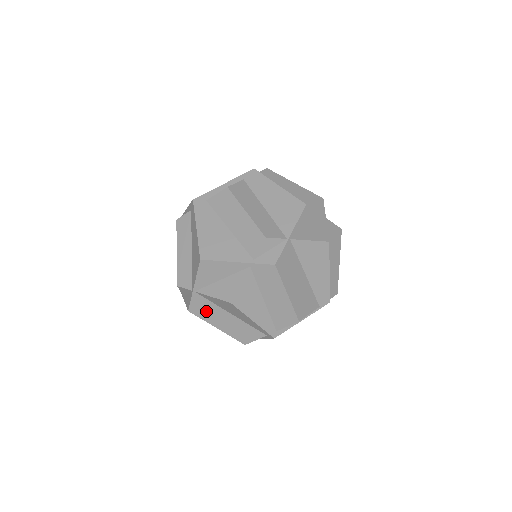
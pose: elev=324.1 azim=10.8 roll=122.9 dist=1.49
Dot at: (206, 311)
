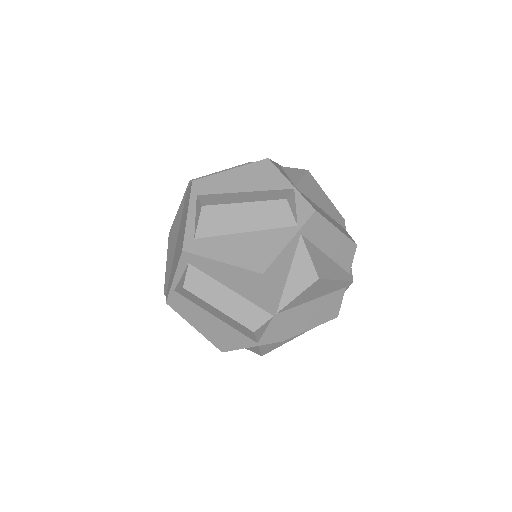
Dot at: (295, 322)
